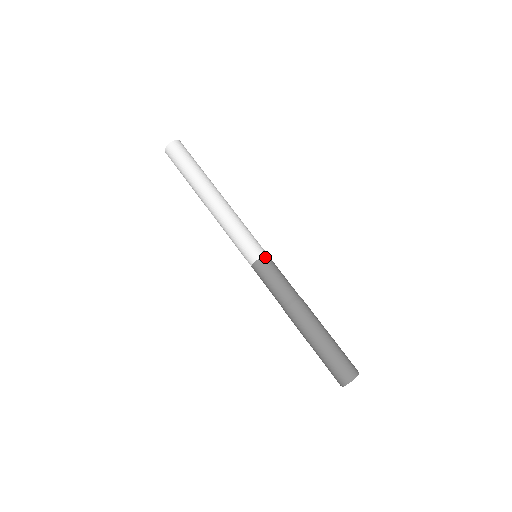
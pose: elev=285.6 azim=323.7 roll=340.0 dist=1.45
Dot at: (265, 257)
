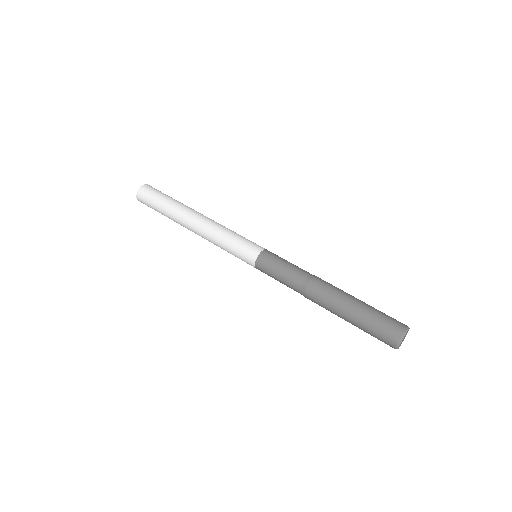
Dot at: (265, 251)
